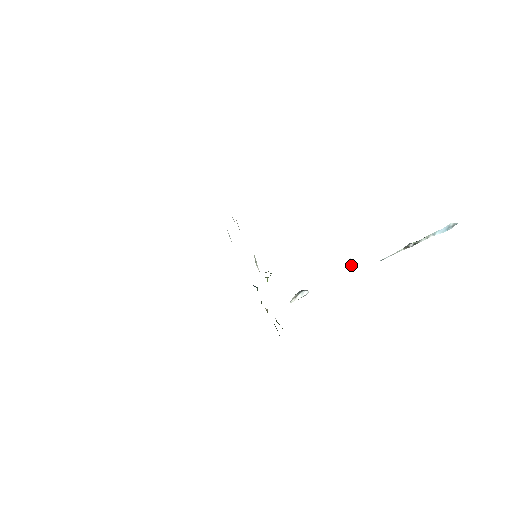
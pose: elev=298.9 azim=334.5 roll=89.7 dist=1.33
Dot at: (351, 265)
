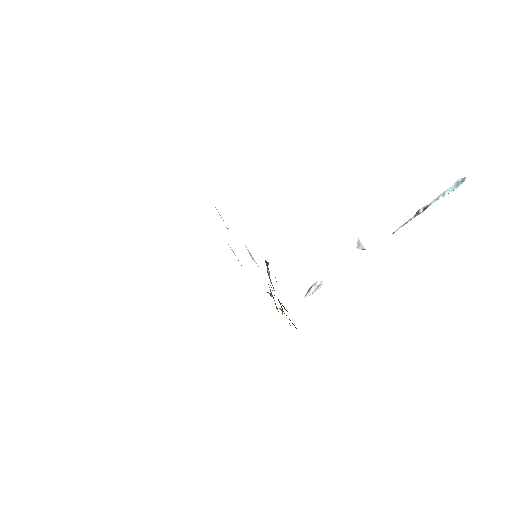
Dot at: (361, 245)
